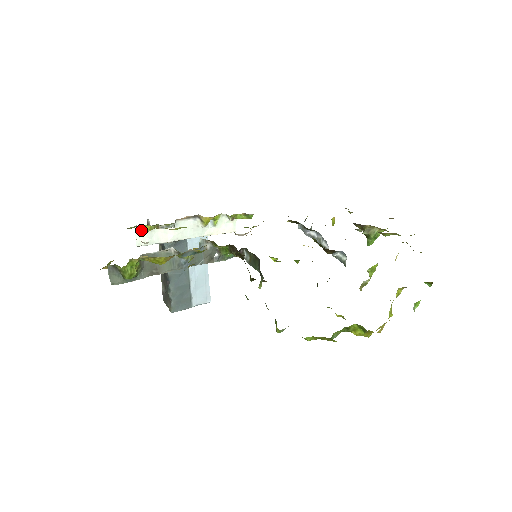
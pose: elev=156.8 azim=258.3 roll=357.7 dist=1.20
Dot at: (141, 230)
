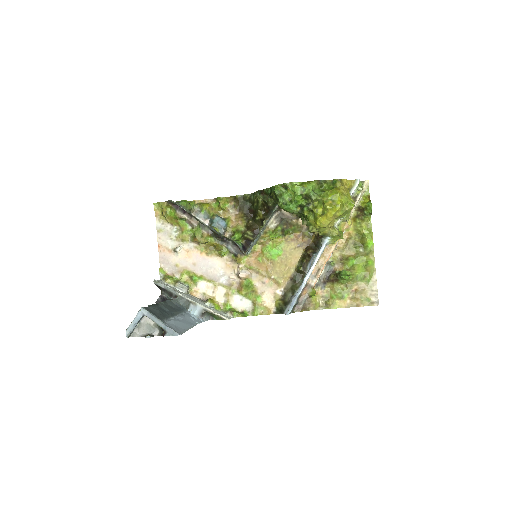
Dot at: (162, 282)
